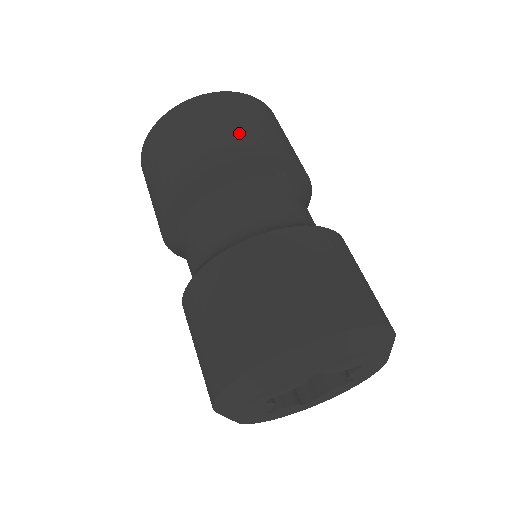
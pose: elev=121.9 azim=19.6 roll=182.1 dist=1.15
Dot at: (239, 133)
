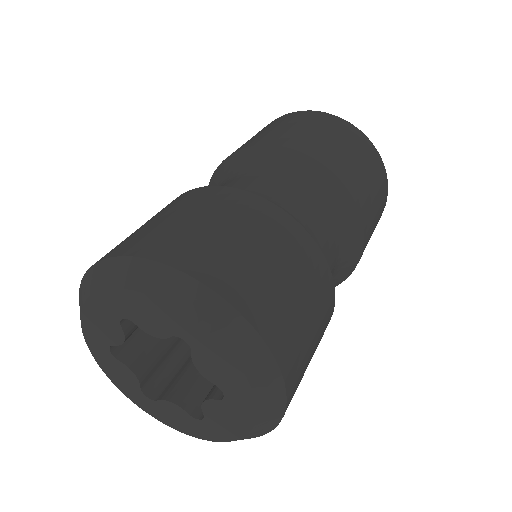
Dot at: (267, 133)
